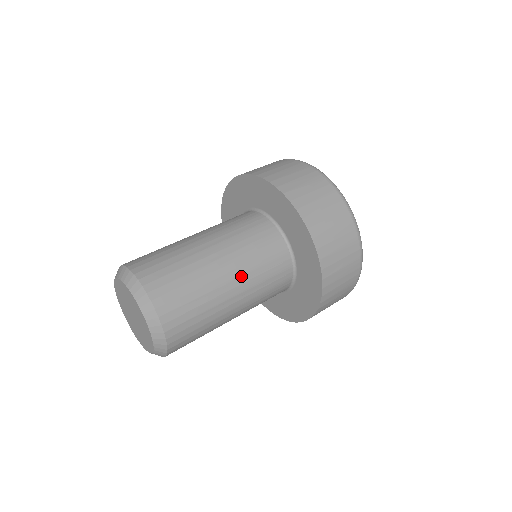
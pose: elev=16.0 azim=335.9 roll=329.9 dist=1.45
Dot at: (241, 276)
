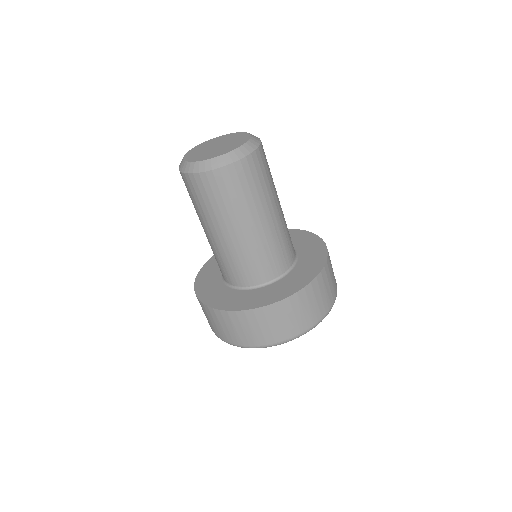
Dot at: (282, 216)
